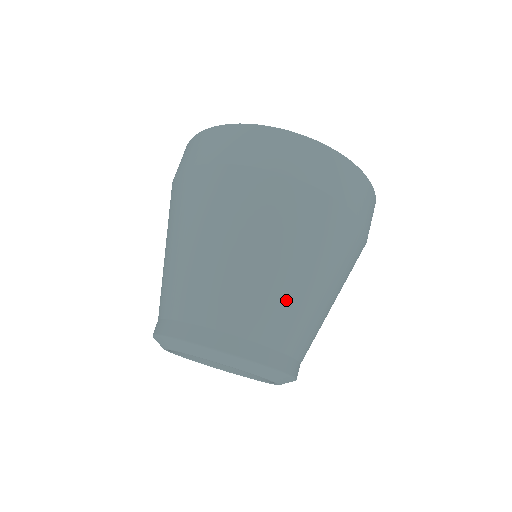
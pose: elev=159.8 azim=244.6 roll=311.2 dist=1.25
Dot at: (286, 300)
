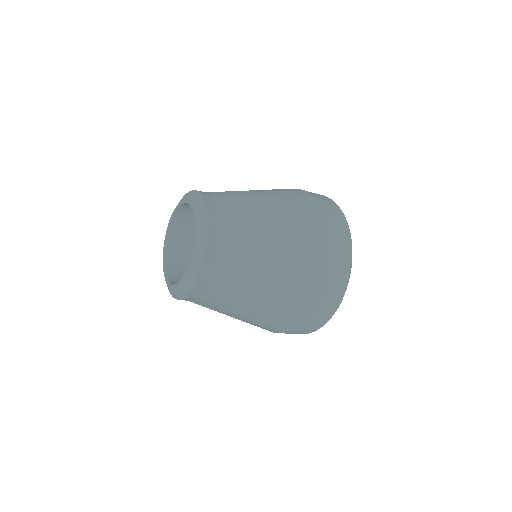
Dot at: (243, 196)
